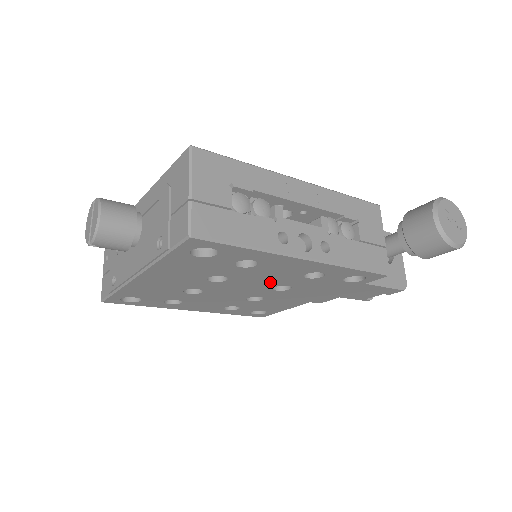
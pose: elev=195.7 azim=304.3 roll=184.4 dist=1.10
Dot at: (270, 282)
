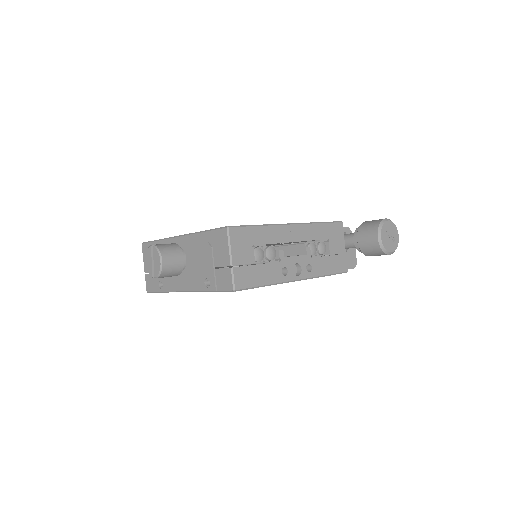
Dot at: occluded
